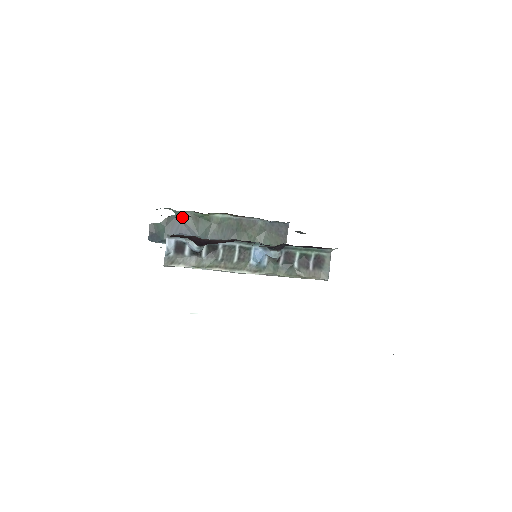
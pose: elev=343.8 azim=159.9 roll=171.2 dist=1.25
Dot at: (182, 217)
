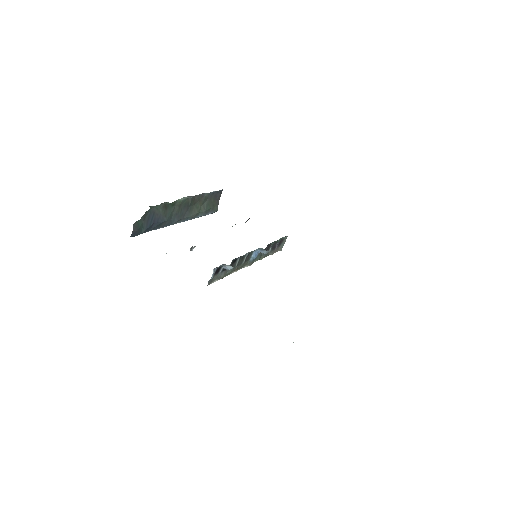
Dot at: (155, 209)
